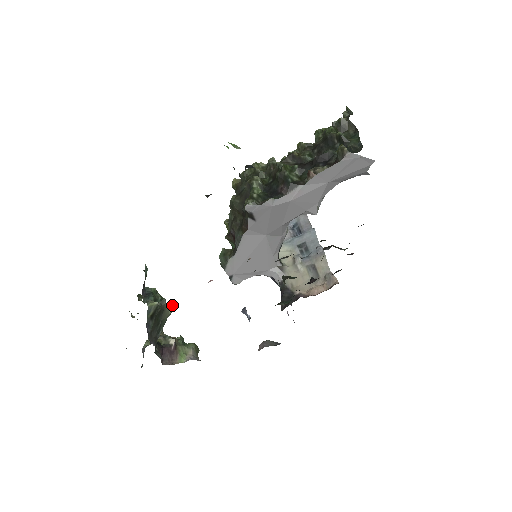
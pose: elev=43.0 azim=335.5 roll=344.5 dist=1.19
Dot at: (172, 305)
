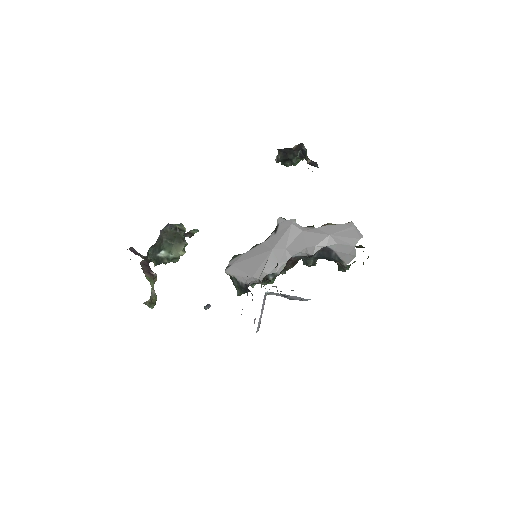
Dot at: (184, 253)
